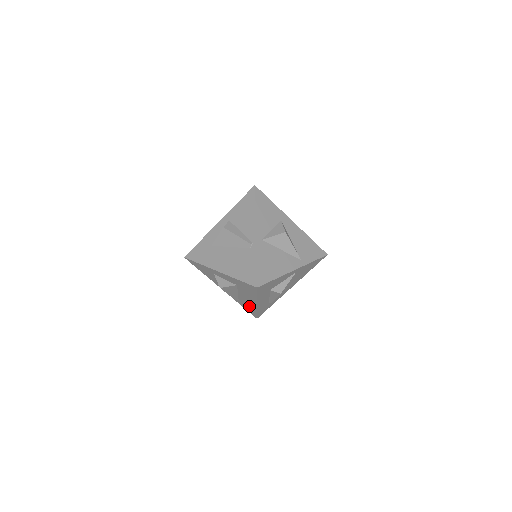
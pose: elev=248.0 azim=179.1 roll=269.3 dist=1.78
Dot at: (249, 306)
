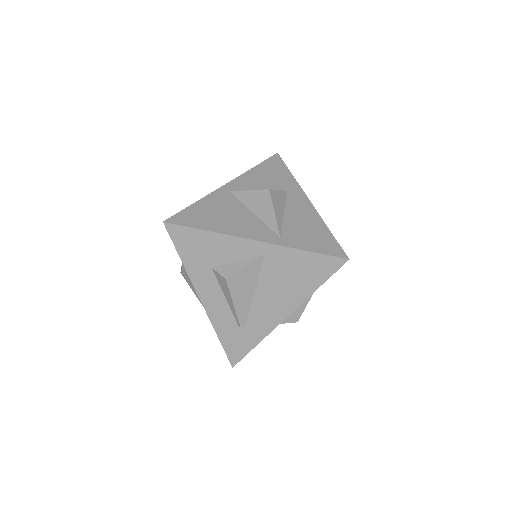
Dot at: occluded
